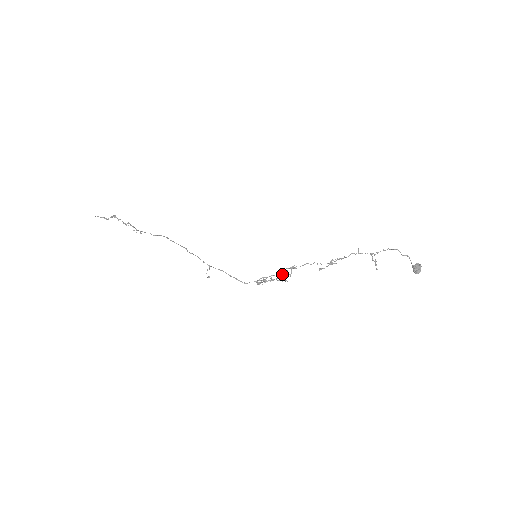
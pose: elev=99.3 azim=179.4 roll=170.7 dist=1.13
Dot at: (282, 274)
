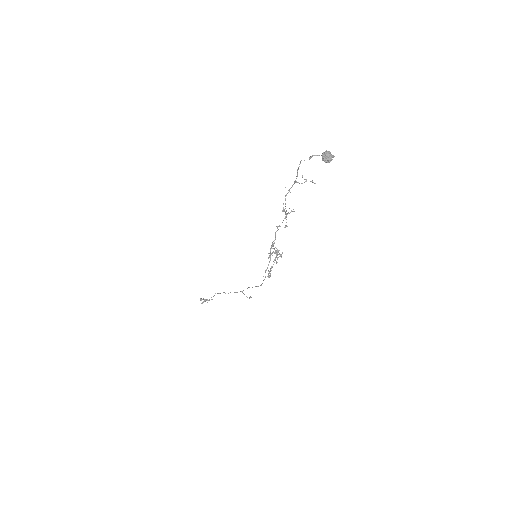
Dot at: (268, 258)
